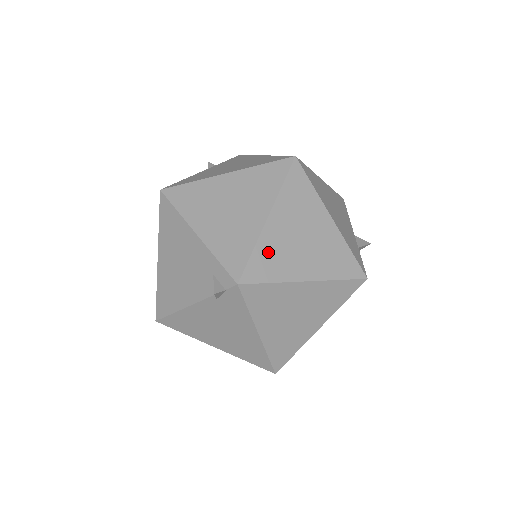
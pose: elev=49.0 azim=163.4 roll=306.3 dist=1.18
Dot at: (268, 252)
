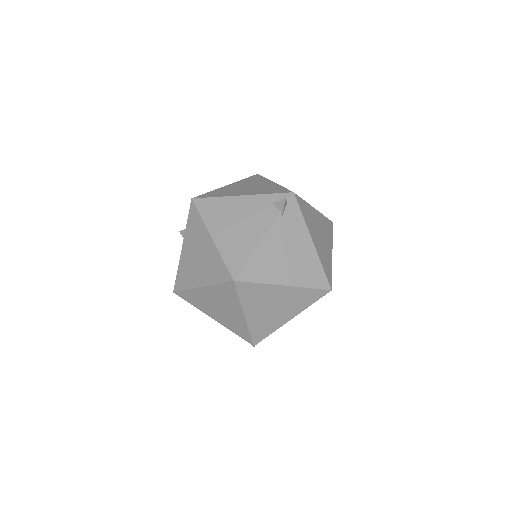
Dot at: occluded
